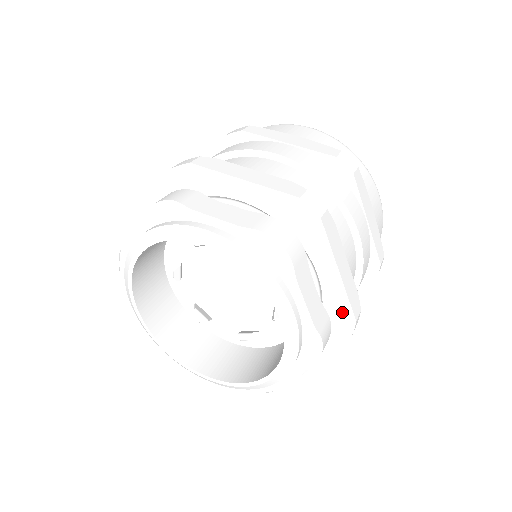
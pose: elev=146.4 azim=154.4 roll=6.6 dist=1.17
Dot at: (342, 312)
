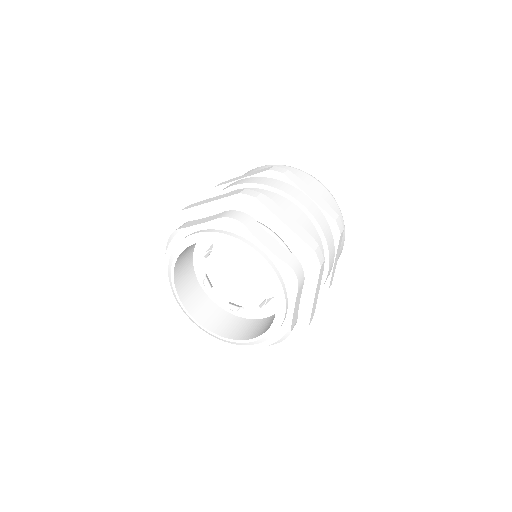
Dot at: (303, 318)
